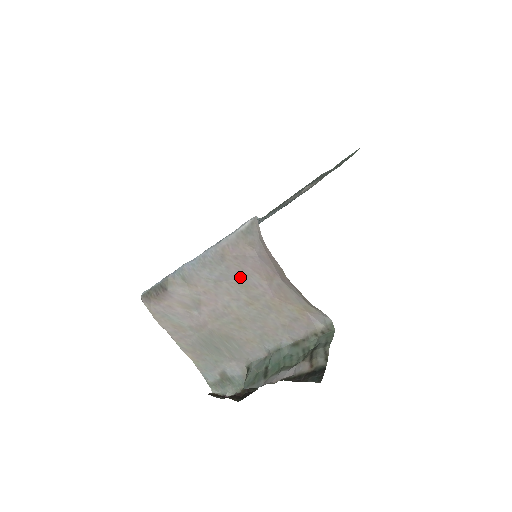
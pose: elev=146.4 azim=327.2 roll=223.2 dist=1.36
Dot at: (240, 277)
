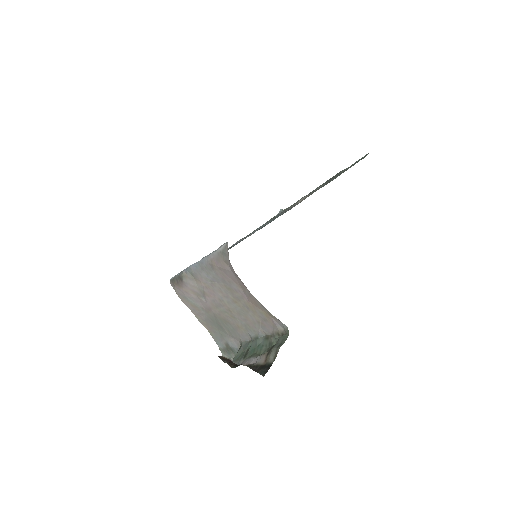
Dot at: (226, 282)
